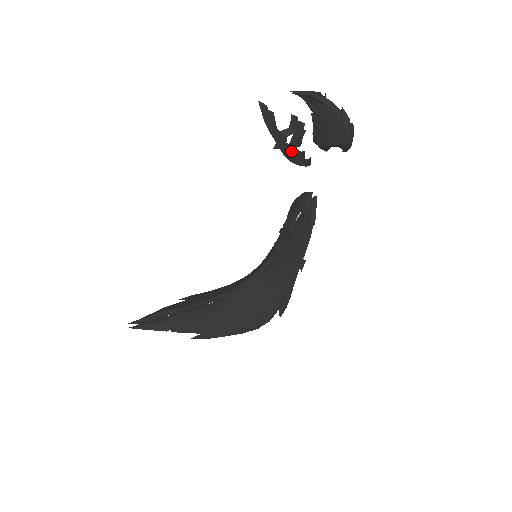
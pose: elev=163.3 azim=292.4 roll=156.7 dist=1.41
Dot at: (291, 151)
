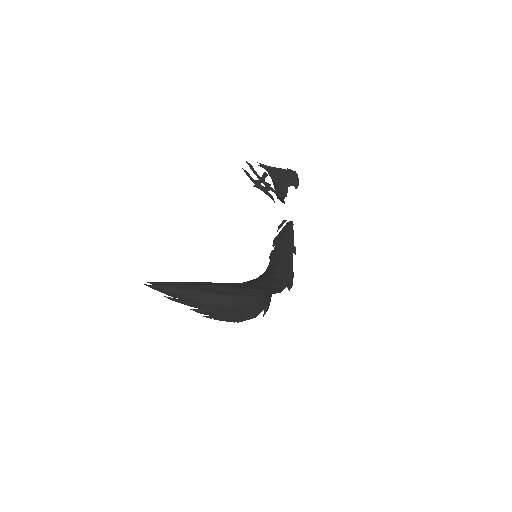
Dot at: occluded
